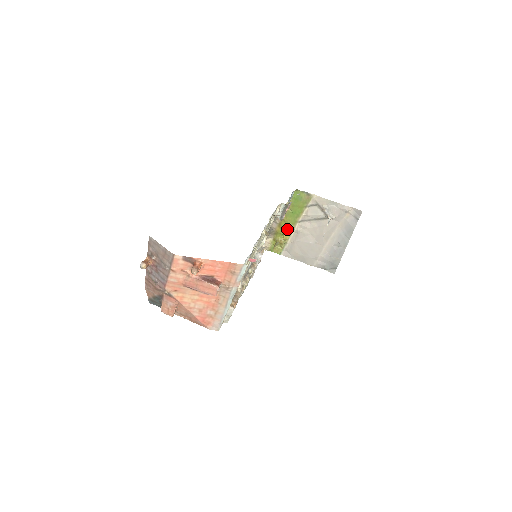
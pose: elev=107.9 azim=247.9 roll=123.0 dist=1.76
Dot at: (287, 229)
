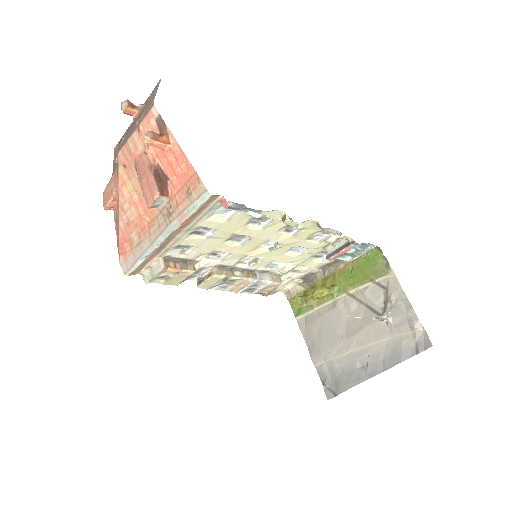
Dot at: occluded
